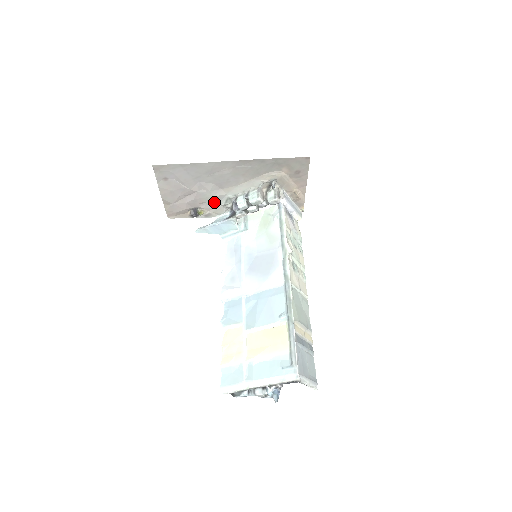
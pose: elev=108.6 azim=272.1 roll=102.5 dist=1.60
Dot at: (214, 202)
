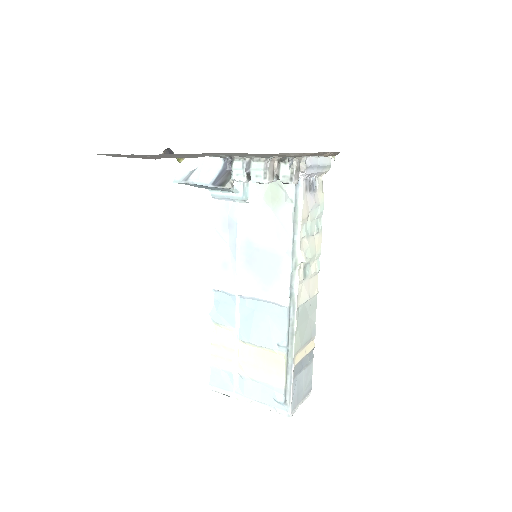
Dot at: occluded
